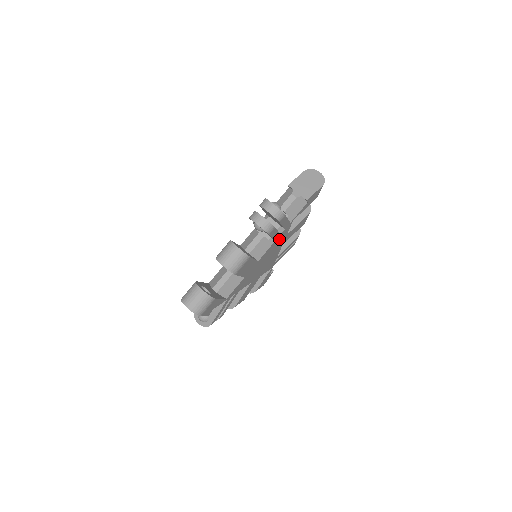
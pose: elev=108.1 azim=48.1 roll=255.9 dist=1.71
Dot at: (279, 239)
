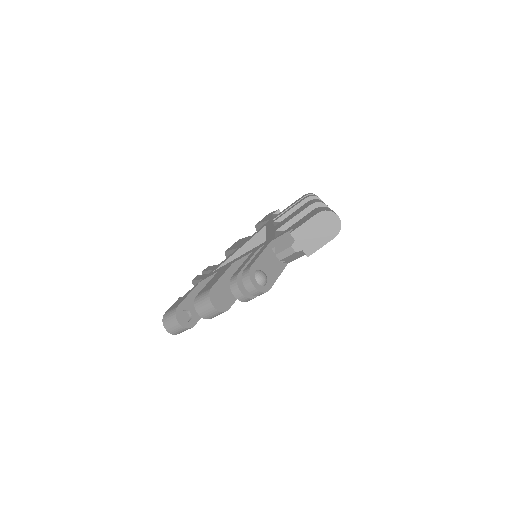
Dot at: occluded
